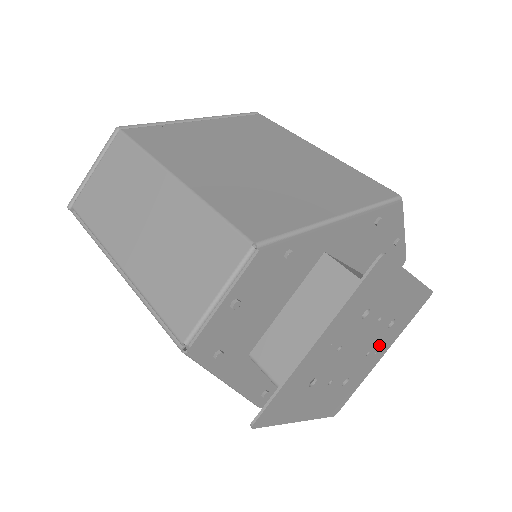
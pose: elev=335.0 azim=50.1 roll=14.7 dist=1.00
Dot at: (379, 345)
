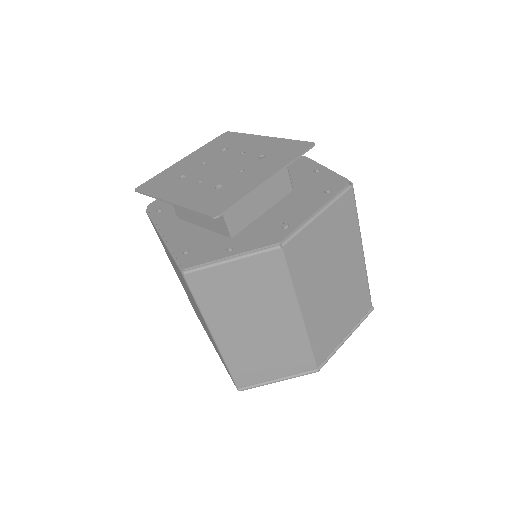
Dot at: (255, 169)
